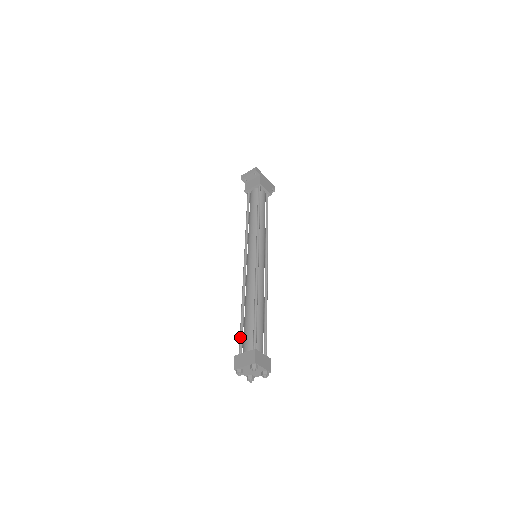
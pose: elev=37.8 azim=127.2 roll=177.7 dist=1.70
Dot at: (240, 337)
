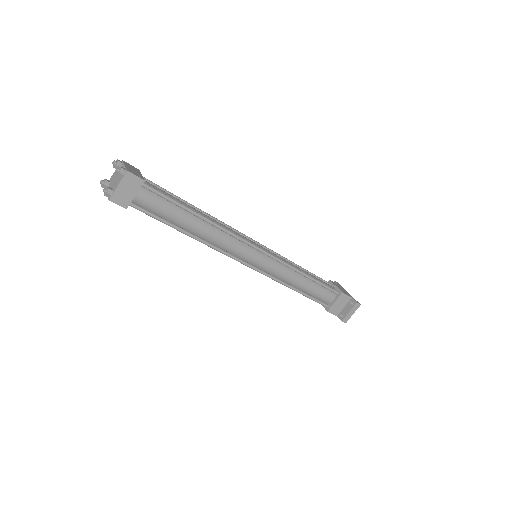
Dot at: occluded
